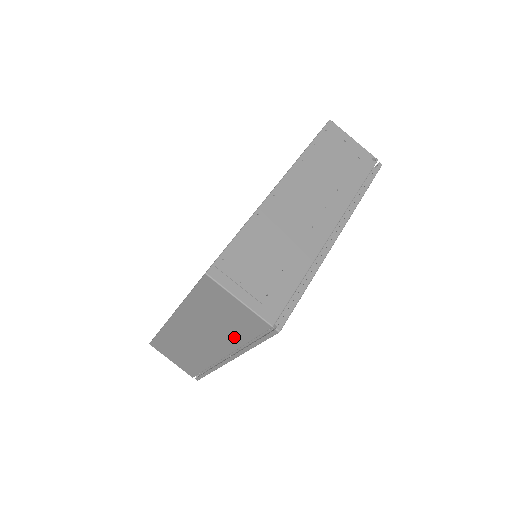
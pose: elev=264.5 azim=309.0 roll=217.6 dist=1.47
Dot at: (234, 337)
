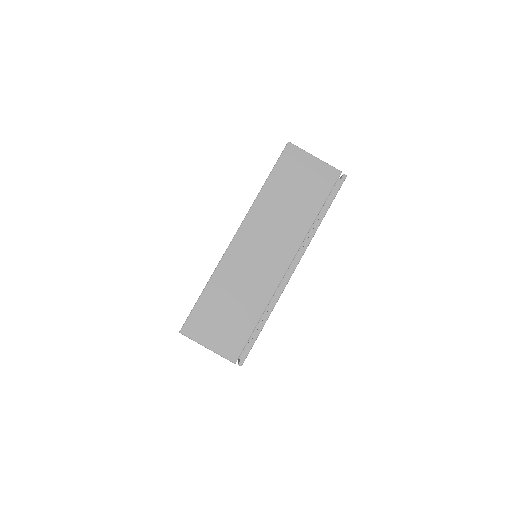
Dot at: (306, 214)
